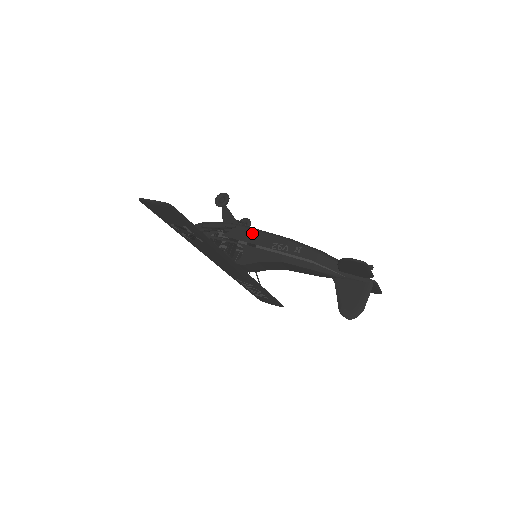
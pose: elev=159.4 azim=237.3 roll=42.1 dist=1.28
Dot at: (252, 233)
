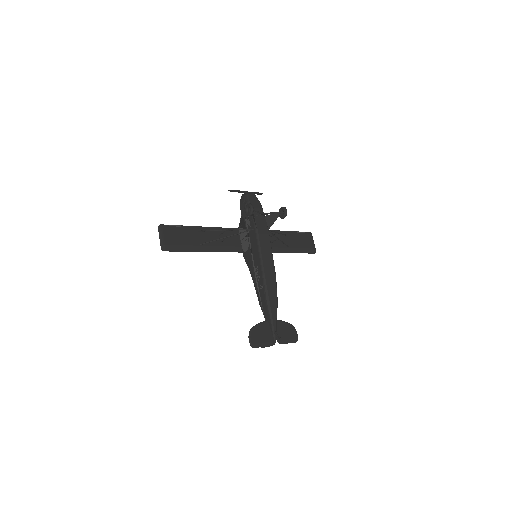
Dot at: (256, 246)
